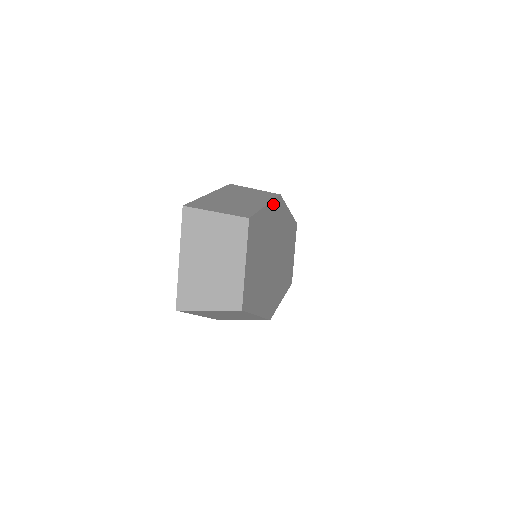
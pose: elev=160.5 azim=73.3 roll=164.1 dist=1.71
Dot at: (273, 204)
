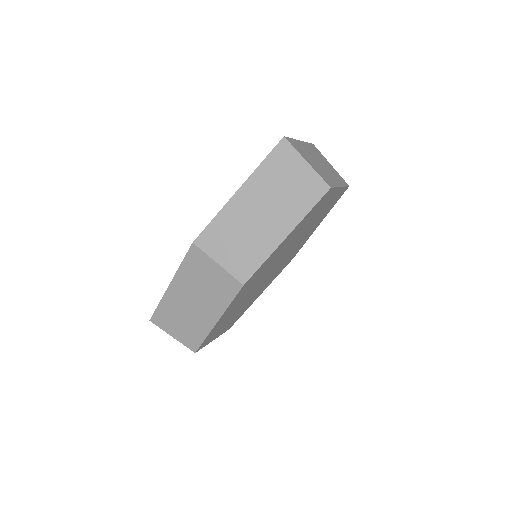
Dot at: (232, 303)
